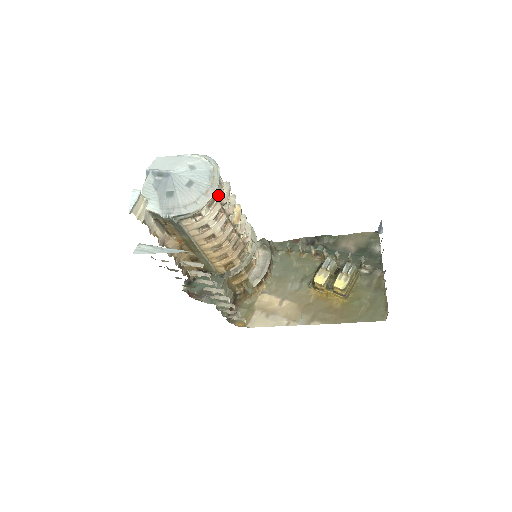
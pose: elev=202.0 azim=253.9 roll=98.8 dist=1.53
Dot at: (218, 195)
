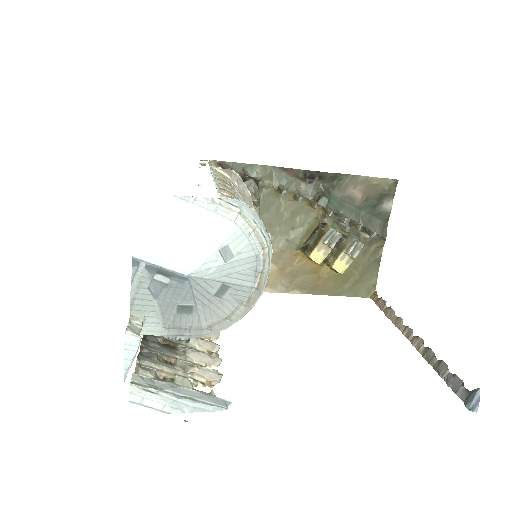
Dot at: occluded
